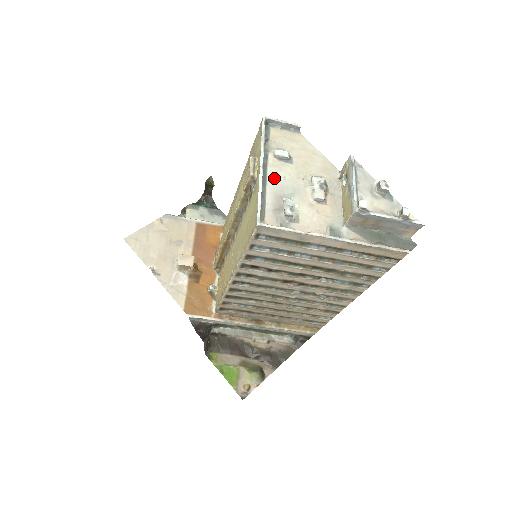
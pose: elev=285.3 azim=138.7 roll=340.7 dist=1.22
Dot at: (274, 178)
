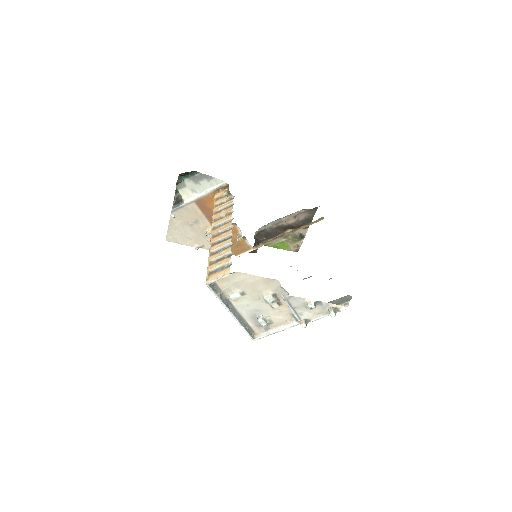
Dot at: (242, 309)
